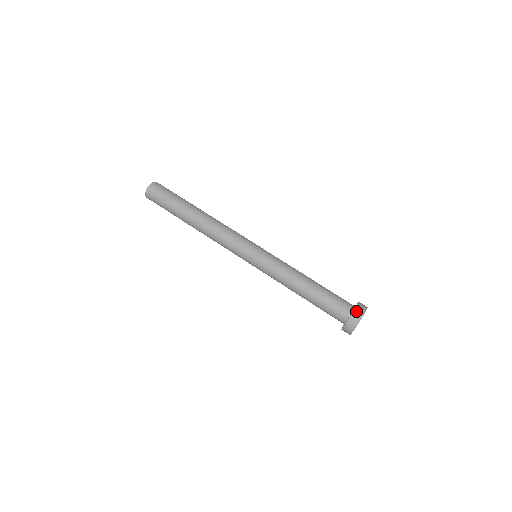
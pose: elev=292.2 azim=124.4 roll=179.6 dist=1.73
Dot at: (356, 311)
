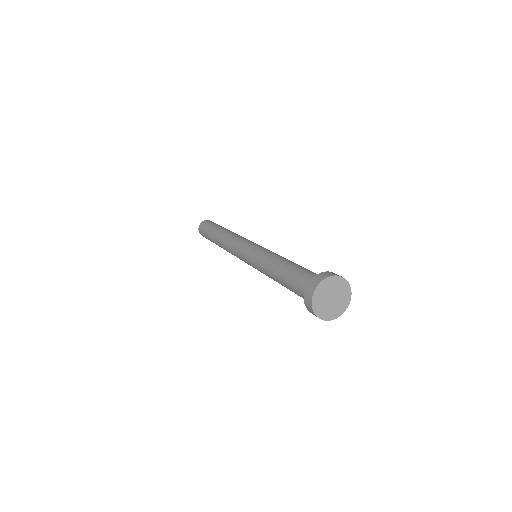
Dot at: (327, 272)
